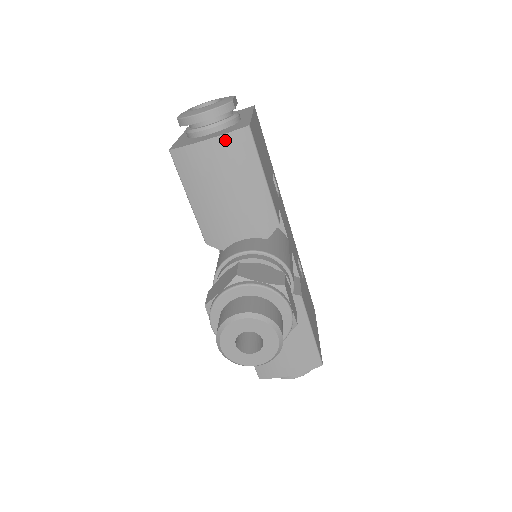
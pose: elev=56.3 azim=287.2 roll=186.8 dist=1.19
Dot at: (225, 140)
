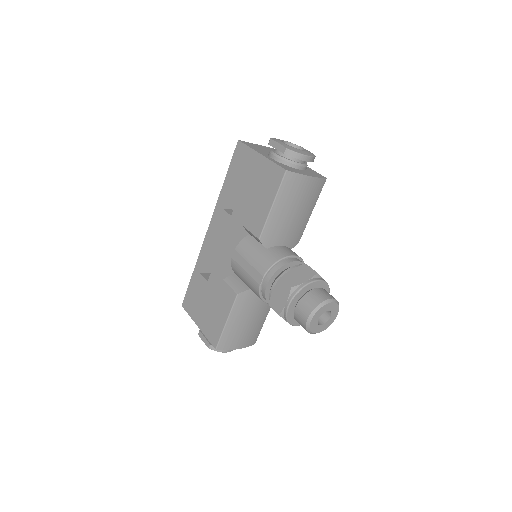
Dot at: (316, 181)
